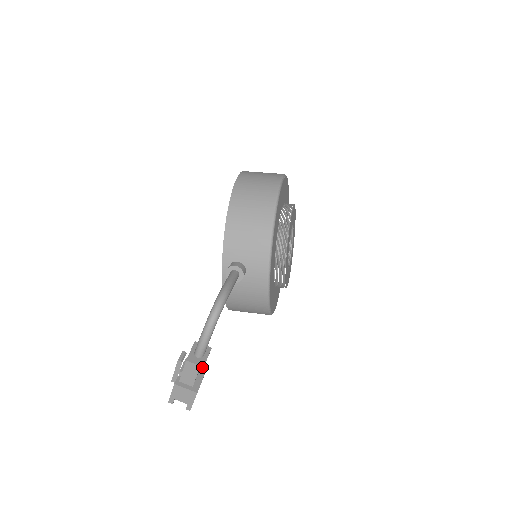
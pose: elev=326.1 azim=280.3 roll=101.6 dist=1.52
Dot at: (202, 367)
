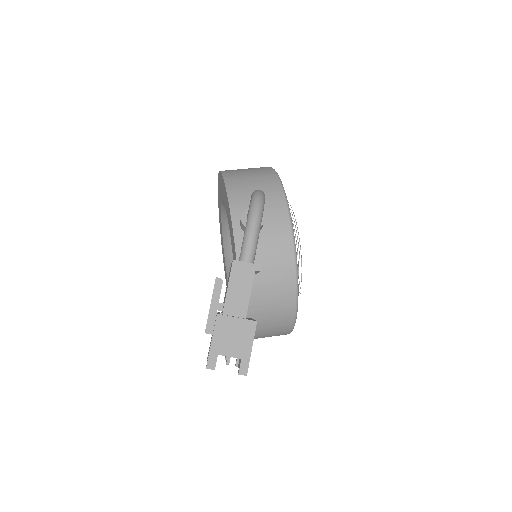
Dot at: (259, 266)
